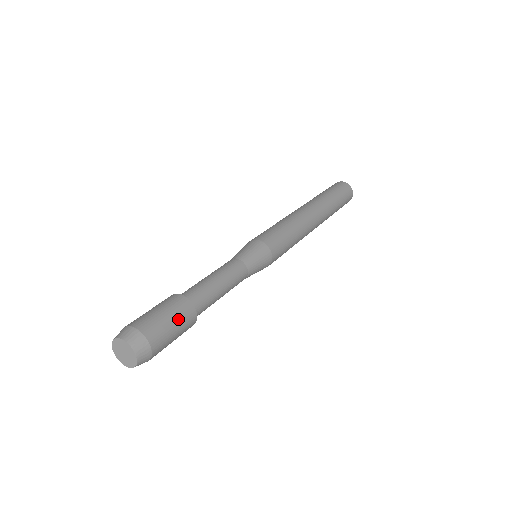
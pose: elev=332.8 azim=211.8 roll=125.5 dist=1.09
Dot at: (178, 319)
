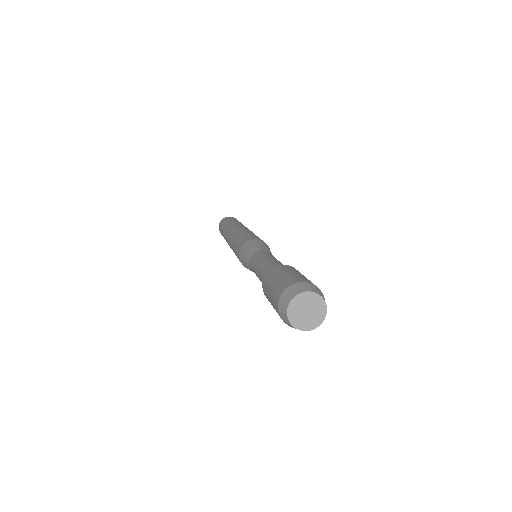
Dot at: (296, 272)
